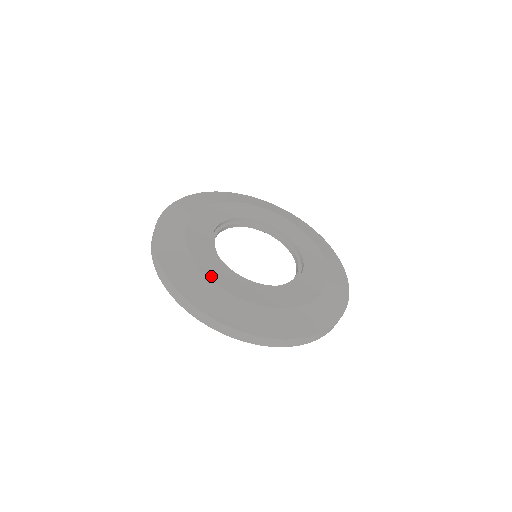
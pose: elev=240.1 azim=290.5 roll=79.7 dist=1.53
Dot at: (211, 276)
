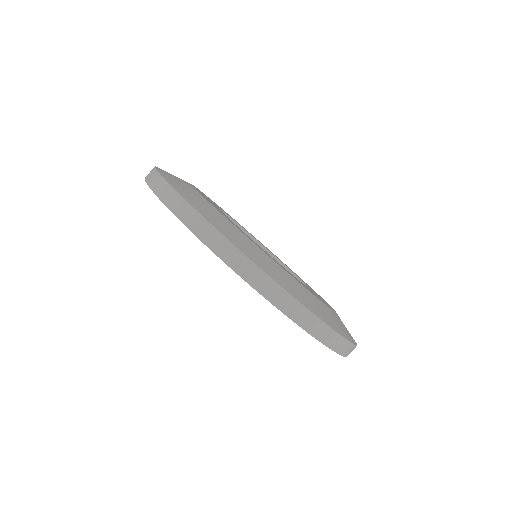
Dot at: (306, 288)
